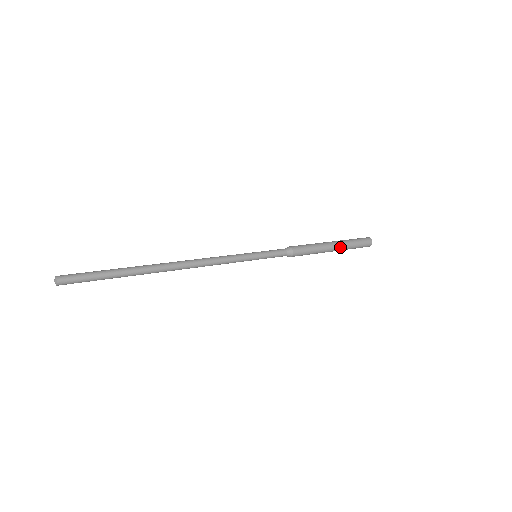
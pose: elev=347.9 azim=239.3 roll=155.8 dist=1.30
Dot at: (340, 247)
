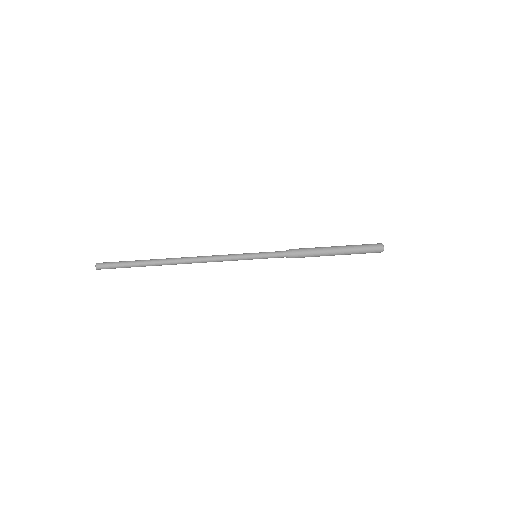
Dot at: (344, 254)
